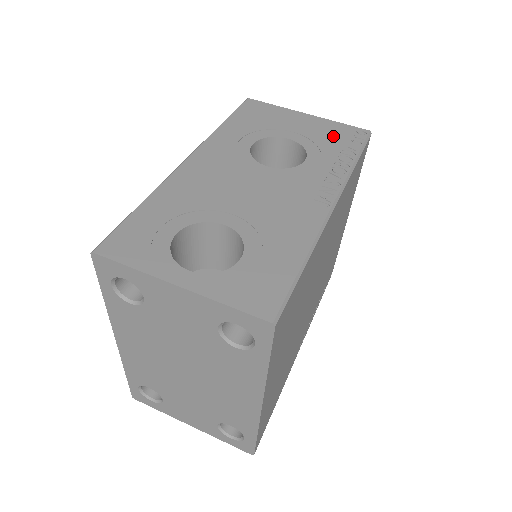
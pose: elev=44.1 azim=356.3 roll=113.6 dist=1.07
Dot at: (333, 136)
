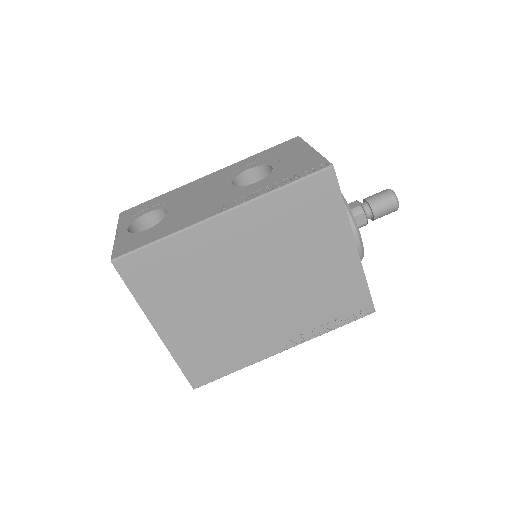
Dot at: (300, 167)
